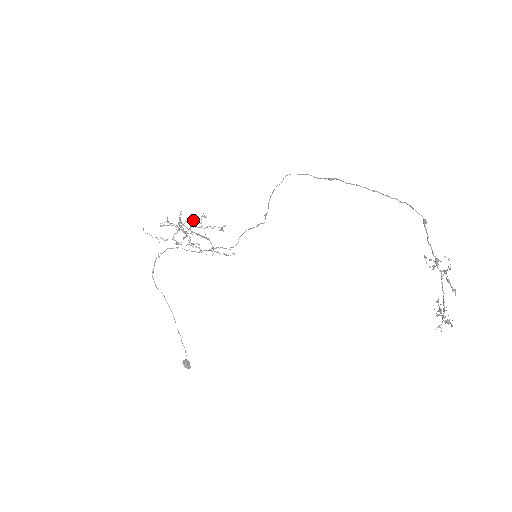
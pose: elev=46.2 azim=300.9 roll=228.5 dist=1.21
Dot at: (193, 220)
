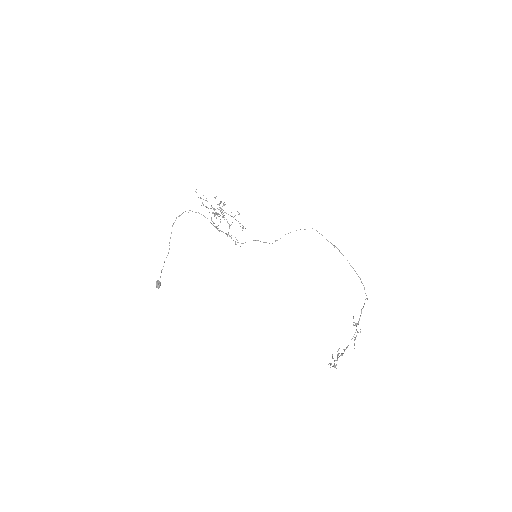
Dot at: (221, 212)
